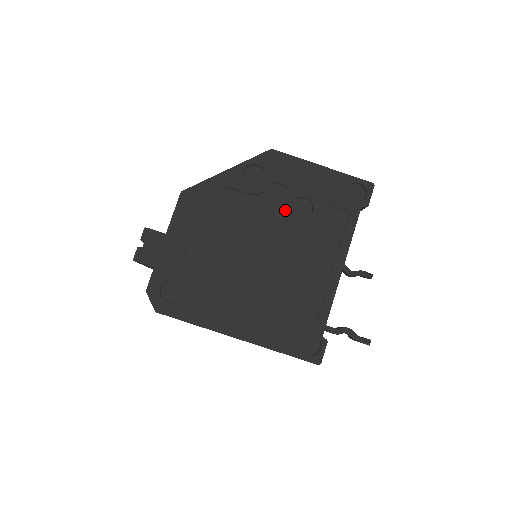
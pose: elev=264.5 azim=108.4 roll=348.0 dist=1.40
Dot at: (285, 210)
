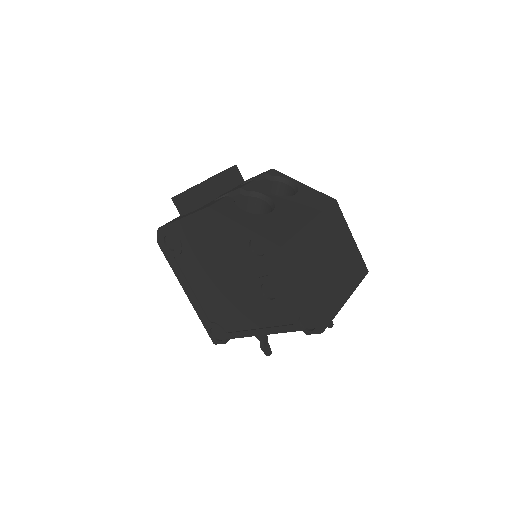
Dot at: (258, 281)
